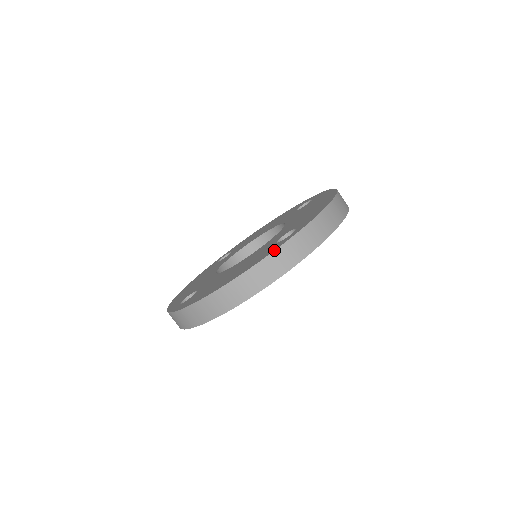
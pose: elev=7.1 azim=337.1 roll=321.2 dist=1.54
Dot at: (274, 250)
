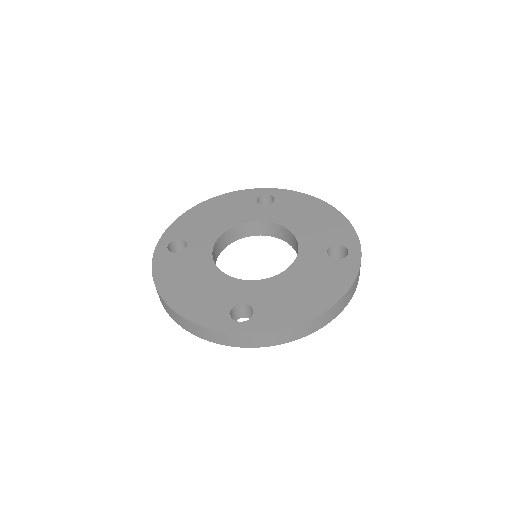
Dot at: (358, 272)
